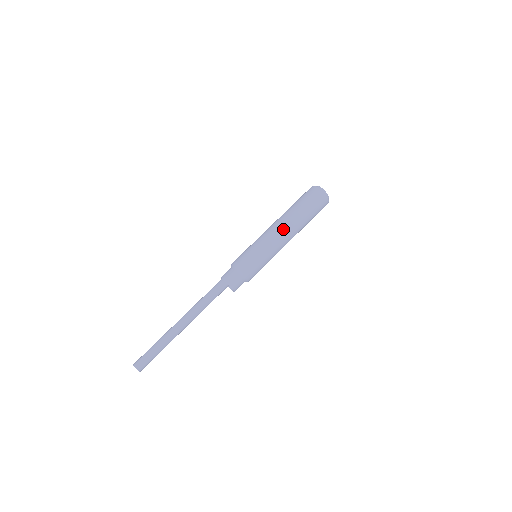
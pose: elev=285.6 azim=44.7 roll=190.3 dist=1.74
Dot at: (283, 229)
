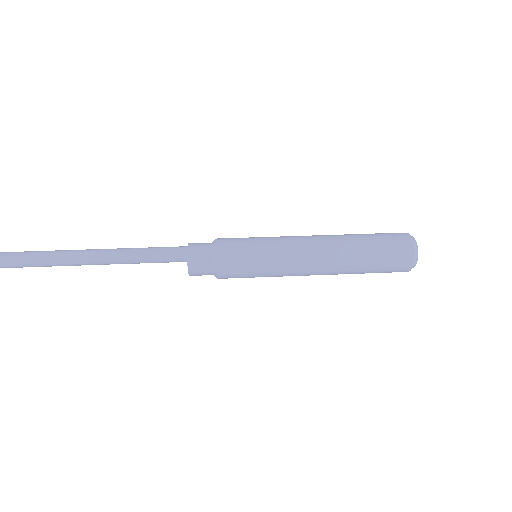
Dot at: (318, 251)
